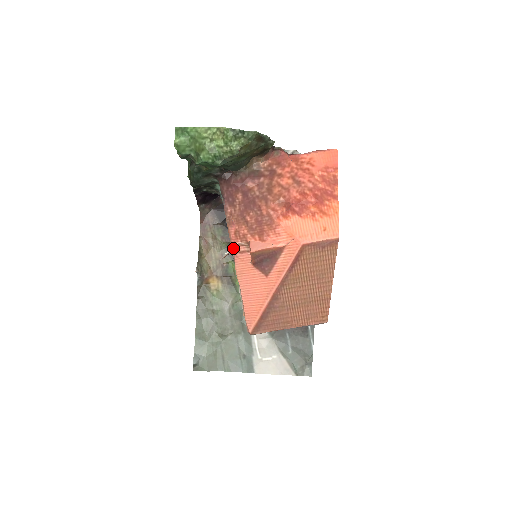
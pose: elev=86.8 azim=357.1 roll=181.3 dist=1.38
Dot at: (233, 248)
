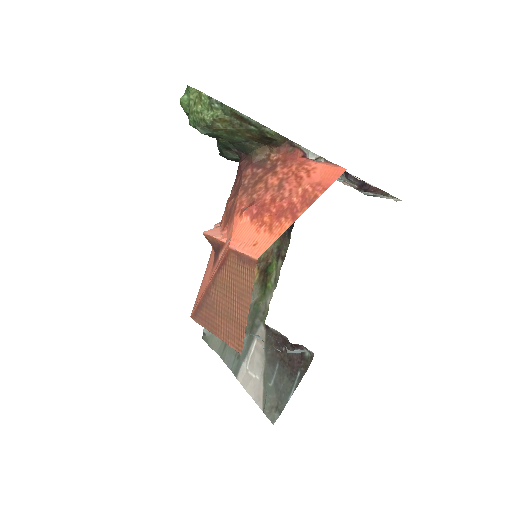
Dot at: occluded
